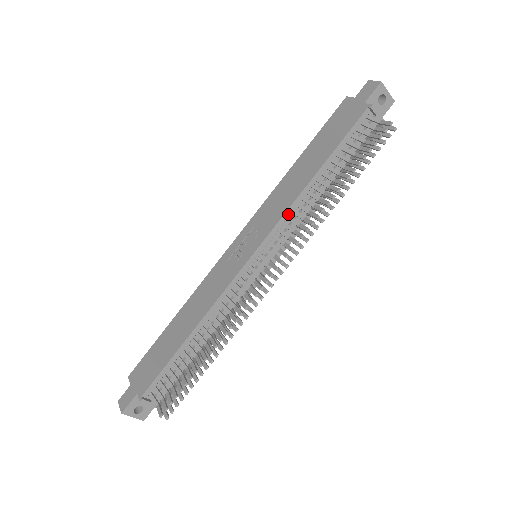
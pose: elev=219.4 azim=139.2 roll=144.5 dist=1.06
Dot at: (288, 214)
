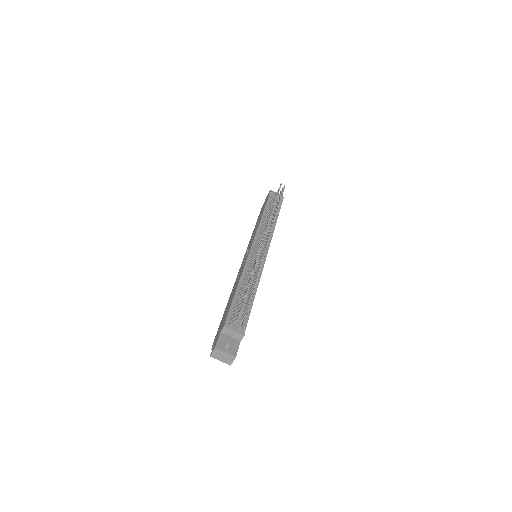
Dot at: (259, 230)
